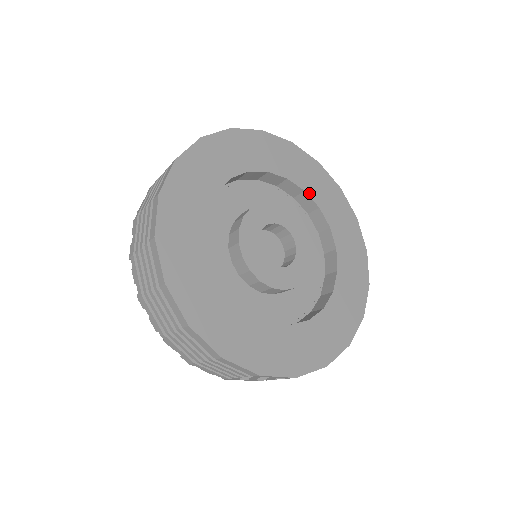
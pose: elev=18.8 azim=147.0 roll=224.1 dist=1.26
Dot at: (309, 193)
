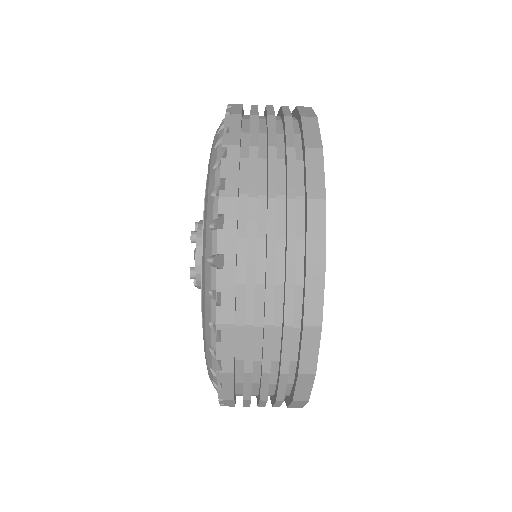
Dot at: occluded
